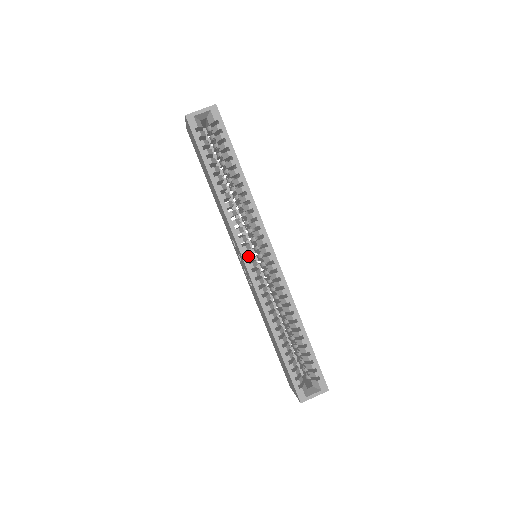
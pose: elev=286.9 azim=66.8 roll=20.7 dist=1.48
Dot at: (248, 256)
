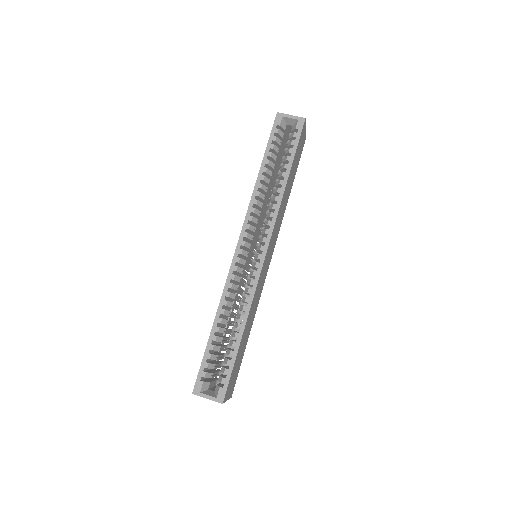
Dot at: (244, 242)
